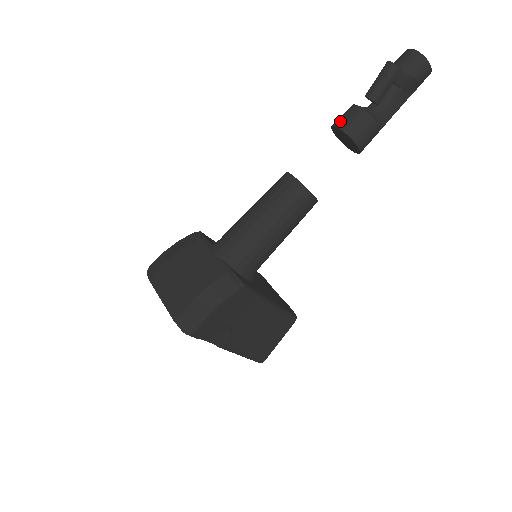
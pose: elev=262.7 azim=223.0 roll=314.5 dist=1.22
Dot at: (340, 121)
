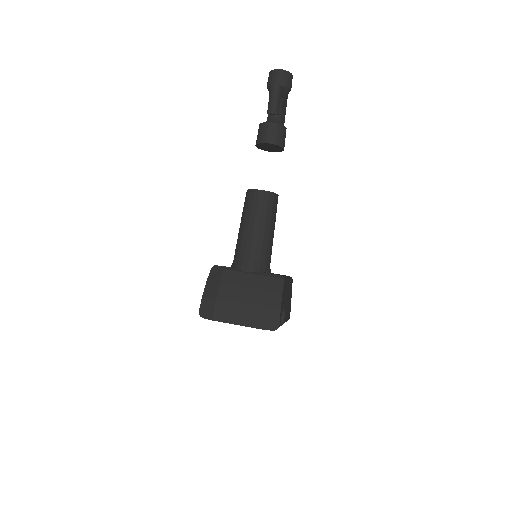
Dot at: (265, 138)
